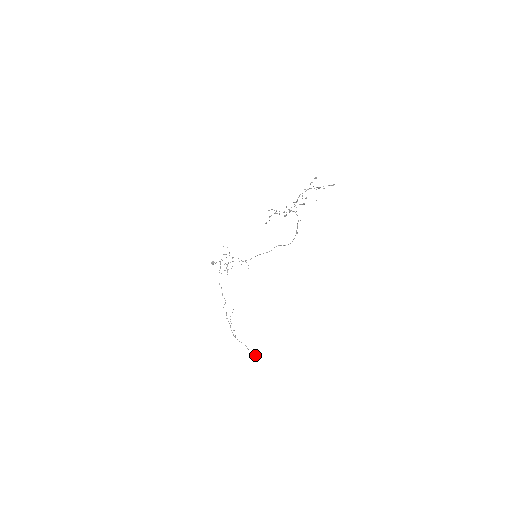
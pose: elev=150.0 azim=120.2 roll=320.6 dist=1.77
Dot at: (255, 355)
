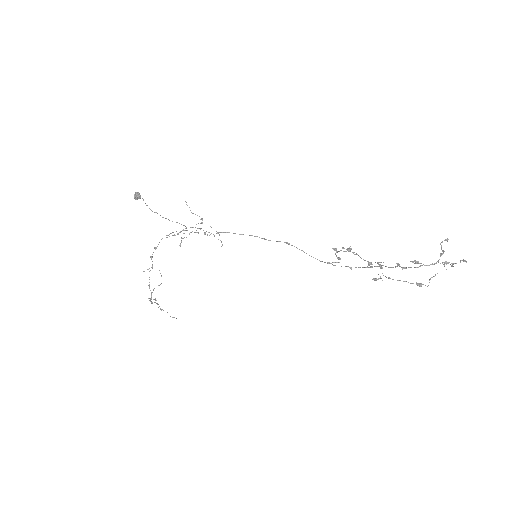
Dot at: occluded
